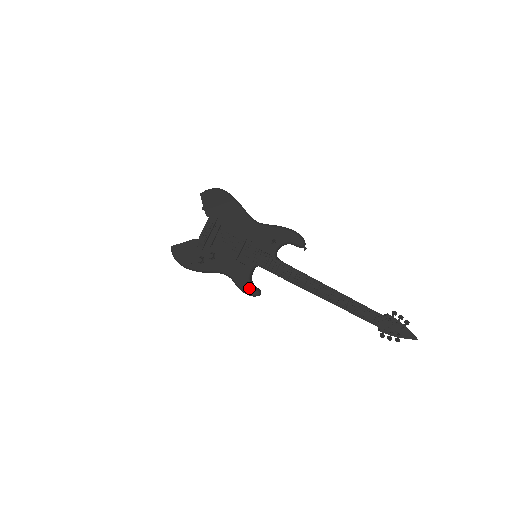
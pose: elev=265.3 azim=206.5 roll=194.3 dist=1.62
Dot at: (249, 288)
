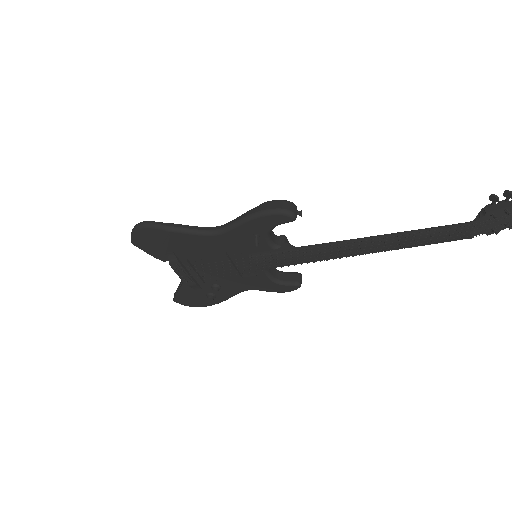
Dot at: (284, 288)
